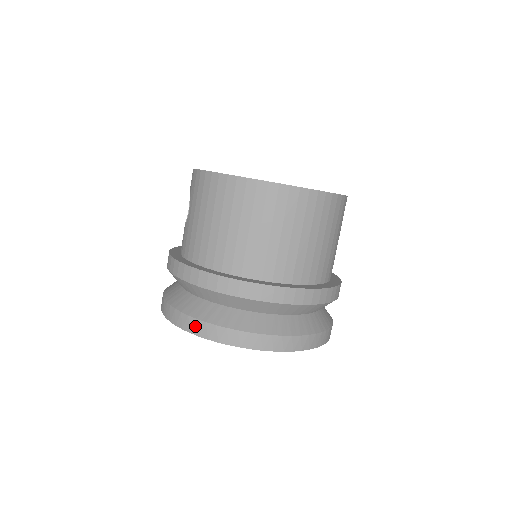
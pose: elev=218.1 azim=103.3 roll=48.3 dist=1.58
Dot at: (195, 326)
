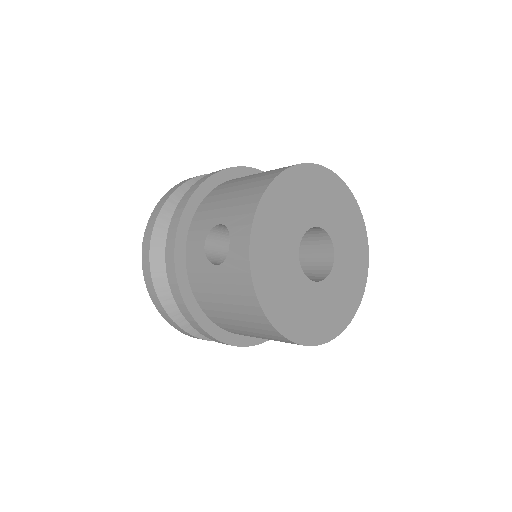
Dot at: (169, 320)
